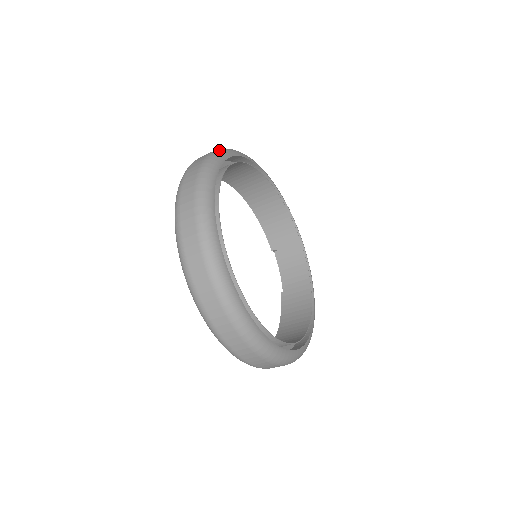
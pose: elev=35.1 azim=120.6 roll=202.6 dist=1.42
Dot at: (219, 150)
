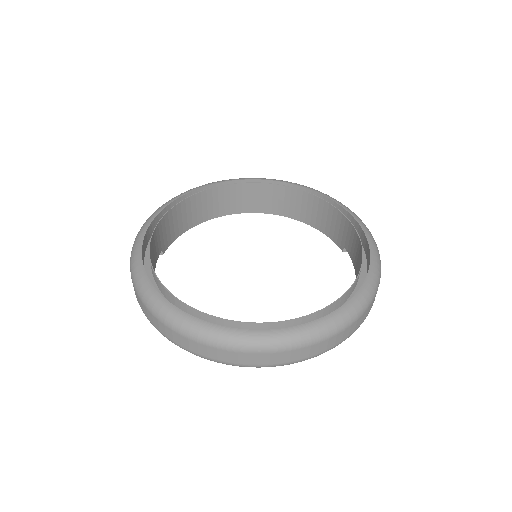
Dot at: occluded
